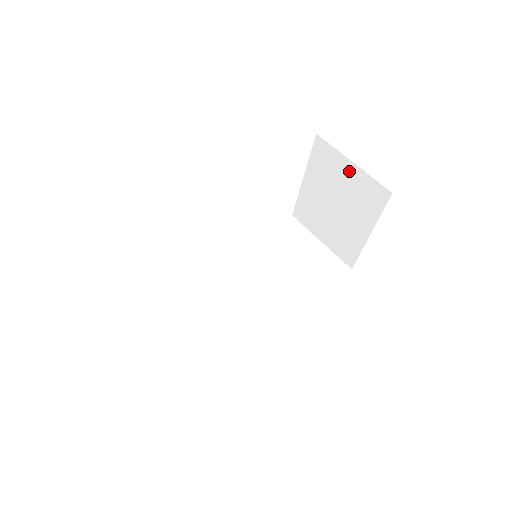
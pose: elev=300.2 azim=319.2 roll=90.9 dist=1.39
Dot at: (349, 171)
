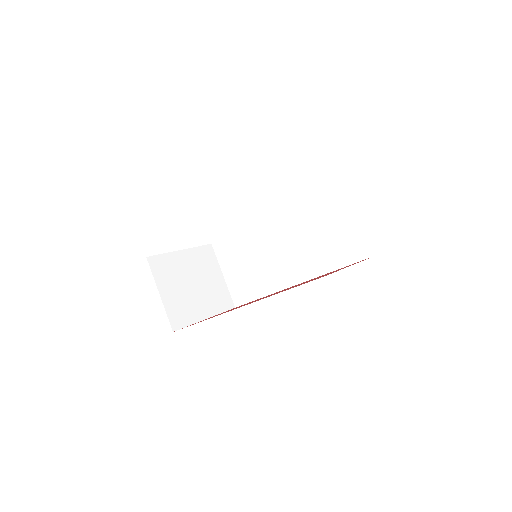
Dot at: occluded
